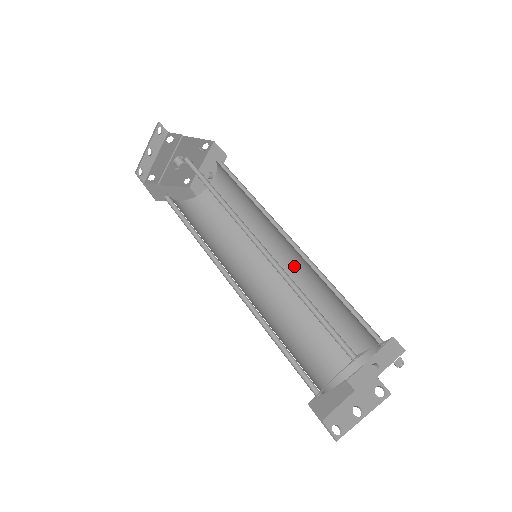
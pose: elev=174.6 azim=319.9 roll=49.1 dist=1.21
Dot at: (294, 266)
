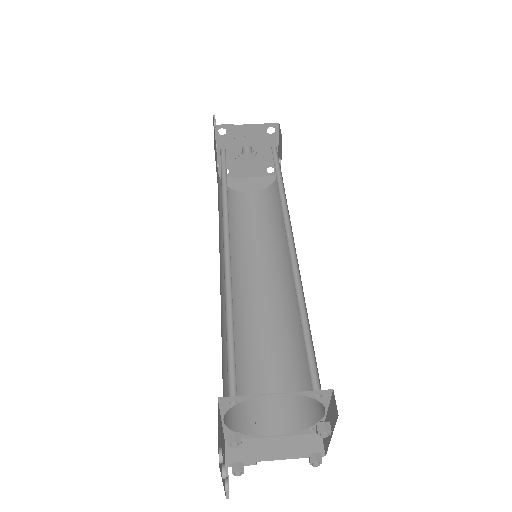
Dot at: (299, 271)
